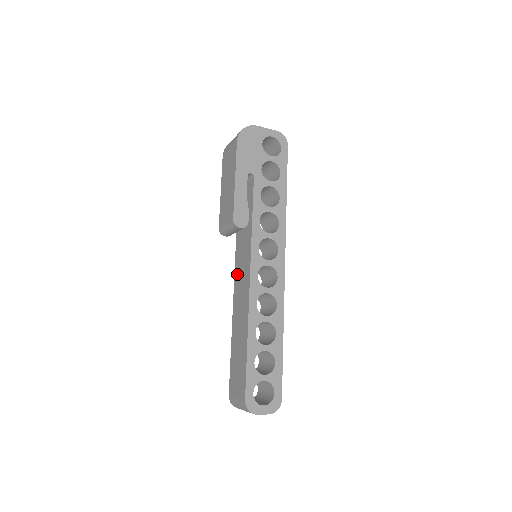
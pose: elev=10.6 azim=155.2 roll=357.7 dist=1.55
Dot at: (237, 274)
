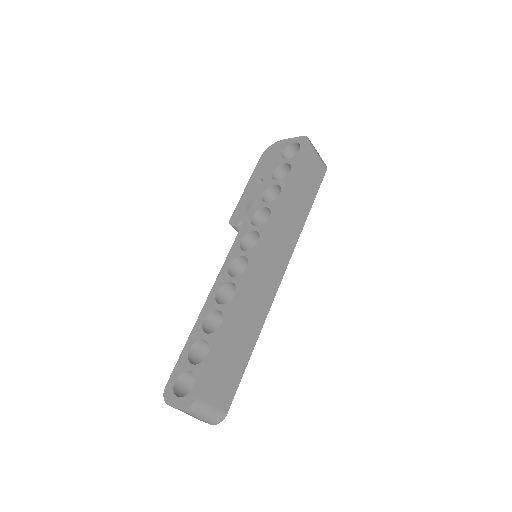
Dot at: occluded
